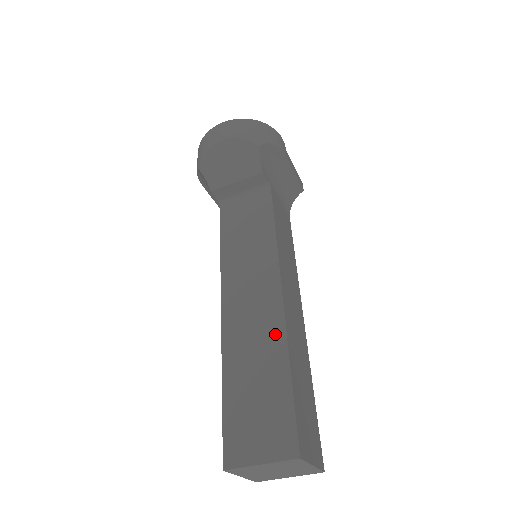
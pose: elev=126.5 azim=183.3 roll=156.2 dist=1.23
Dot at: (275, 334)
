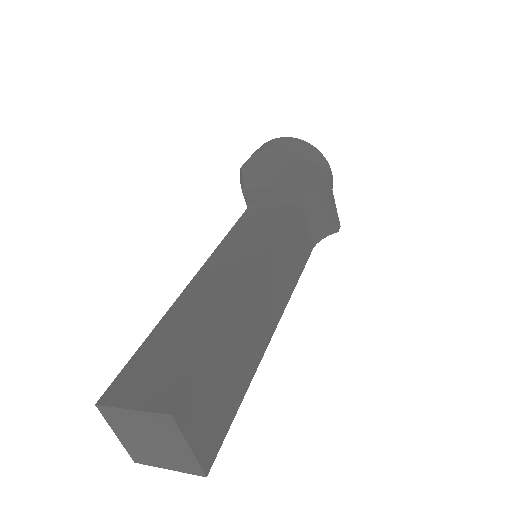
Dot at: (225, 306)
